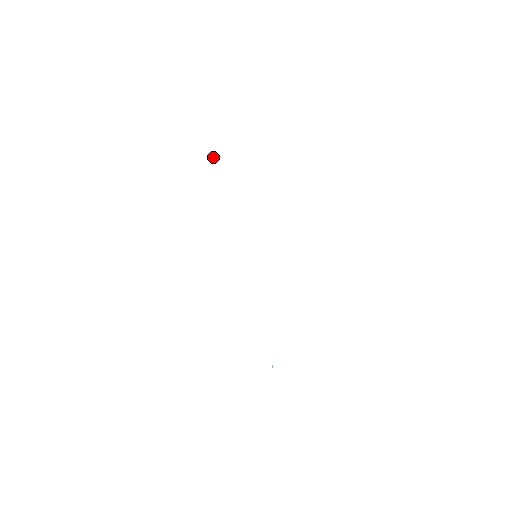
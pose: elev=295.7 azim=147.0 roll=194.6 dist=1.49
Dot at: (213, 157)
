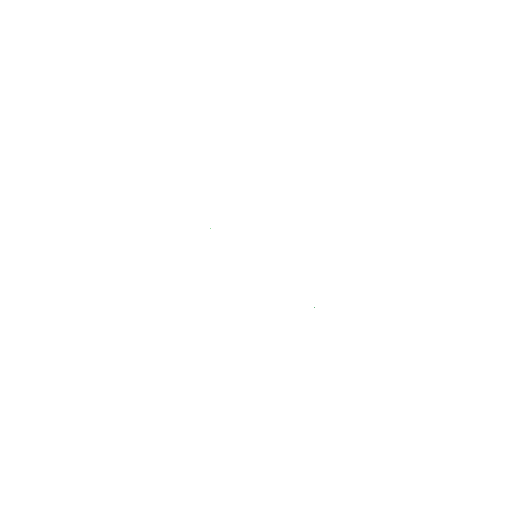
Dot at: occluded
